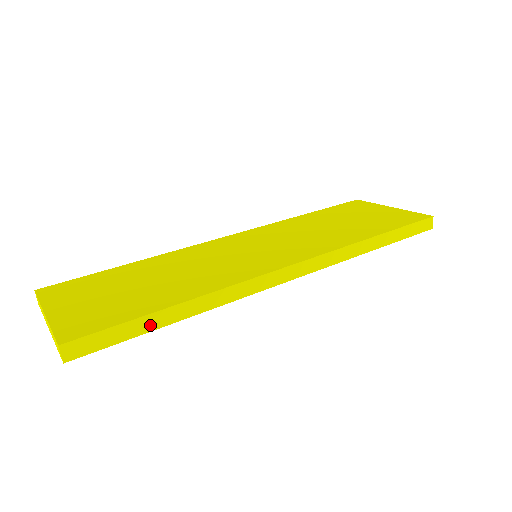
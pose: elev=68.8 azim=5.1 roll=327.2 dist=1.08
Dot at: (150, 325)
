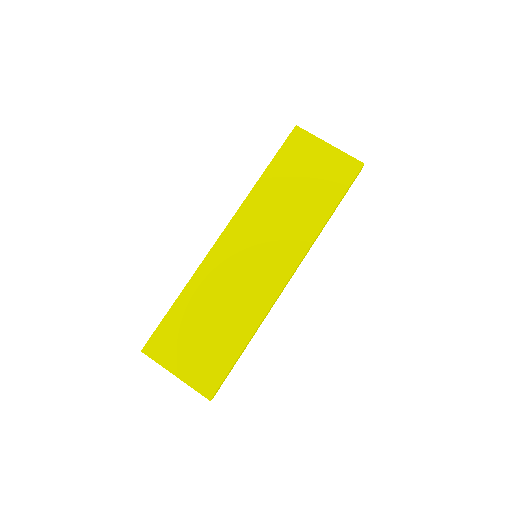
Dot at: occluded
